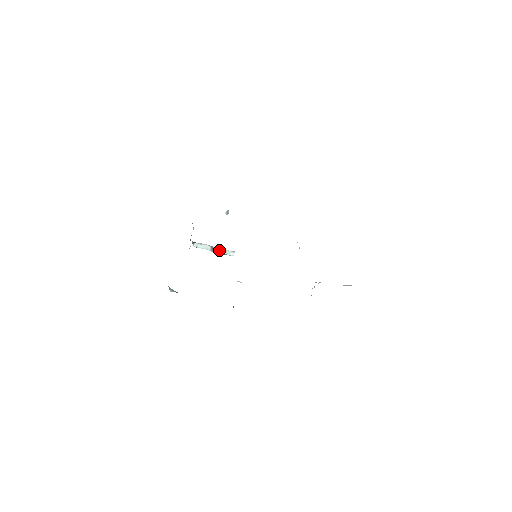
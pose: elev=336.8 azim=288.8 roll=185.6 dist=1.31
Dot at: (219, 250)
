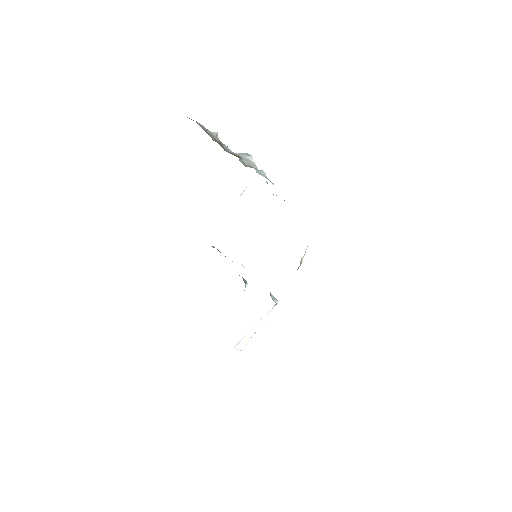
Dot at: (273, 194)
